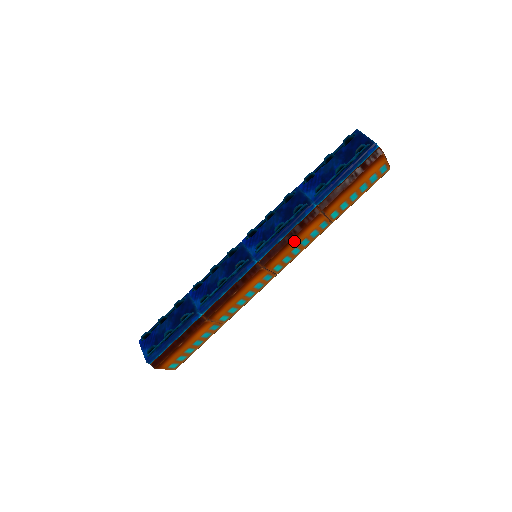
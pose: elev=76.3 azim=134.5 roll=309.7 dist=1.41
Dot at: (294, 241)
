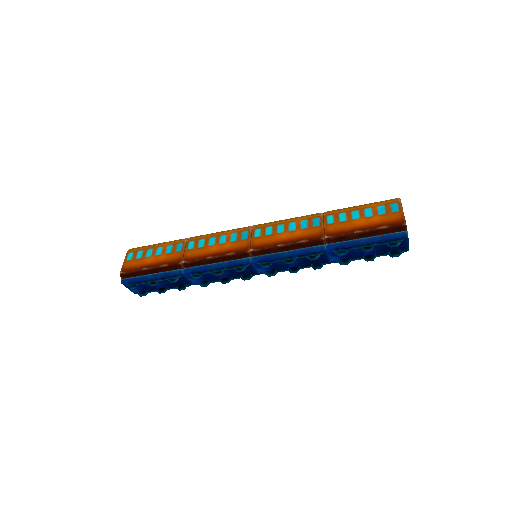
Dot at: occluded
